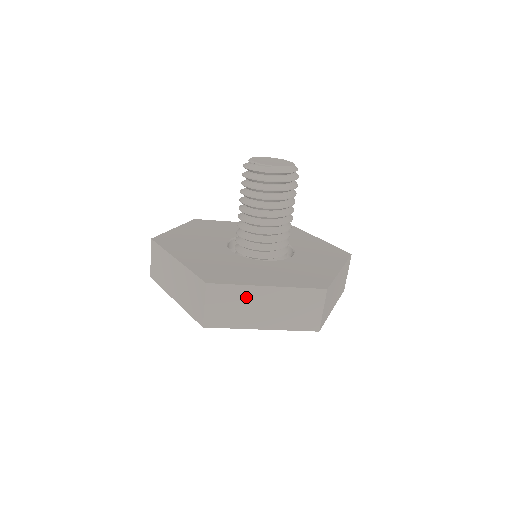
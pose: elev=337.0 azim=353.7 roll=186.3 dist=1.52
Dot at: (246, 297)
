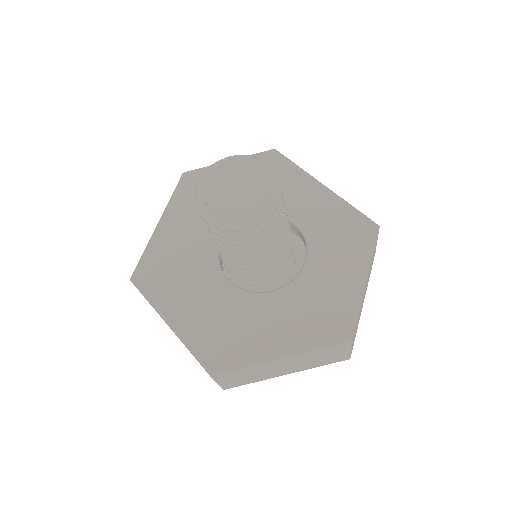
Dot at: occluded
